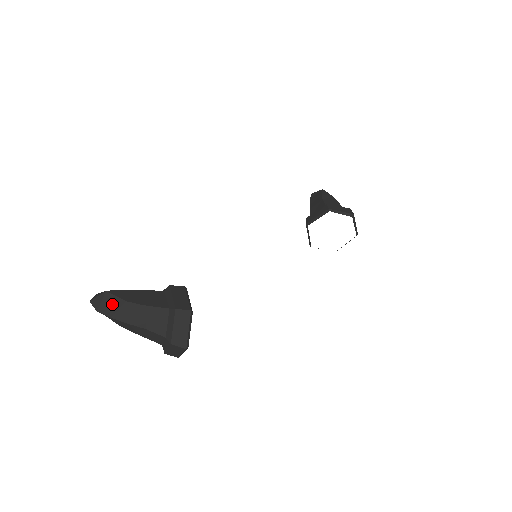
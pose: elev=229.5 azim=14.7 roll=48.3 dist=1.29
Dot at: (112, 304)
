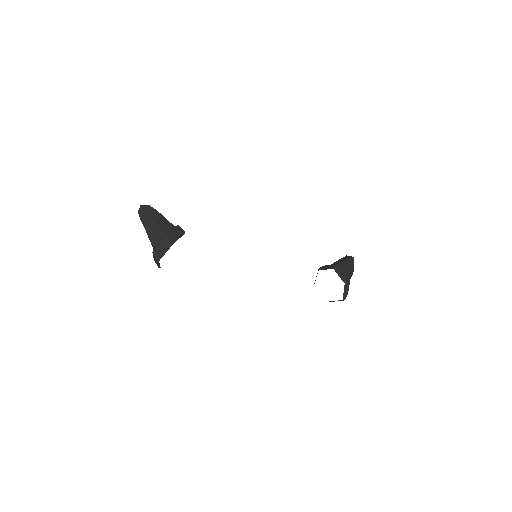
Dot at: (146, 213)
